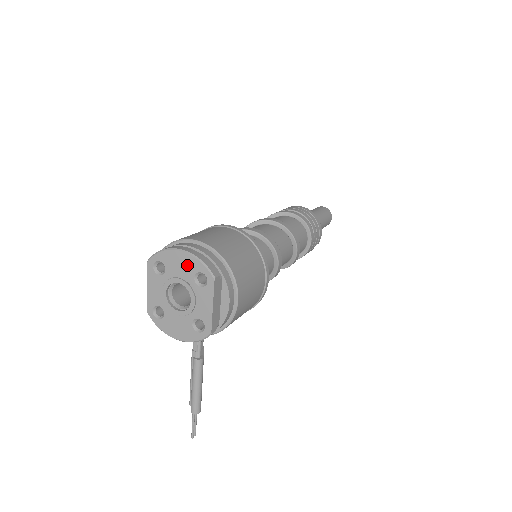
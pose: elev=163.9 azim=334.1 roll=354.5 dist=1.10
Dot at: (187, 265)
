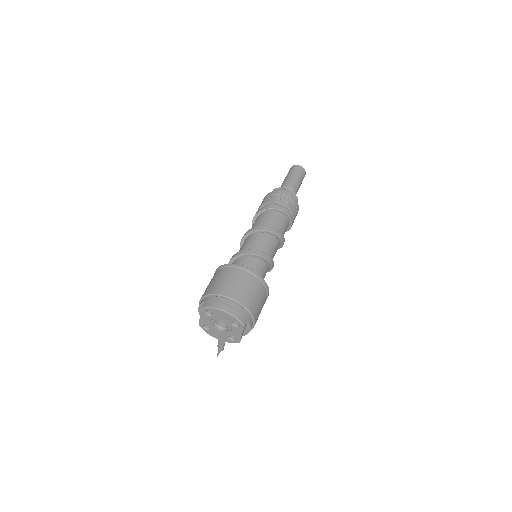
Dot at: (228, 317)
